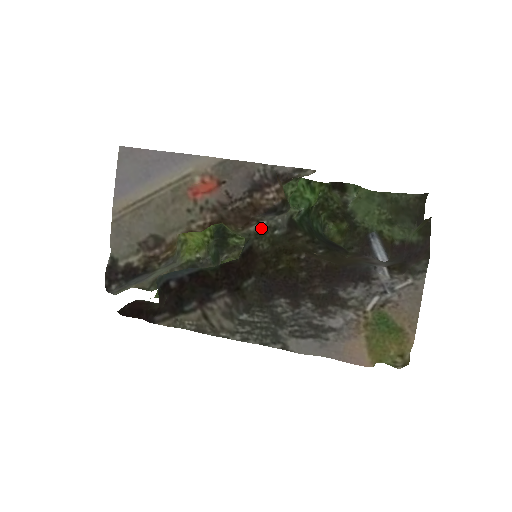
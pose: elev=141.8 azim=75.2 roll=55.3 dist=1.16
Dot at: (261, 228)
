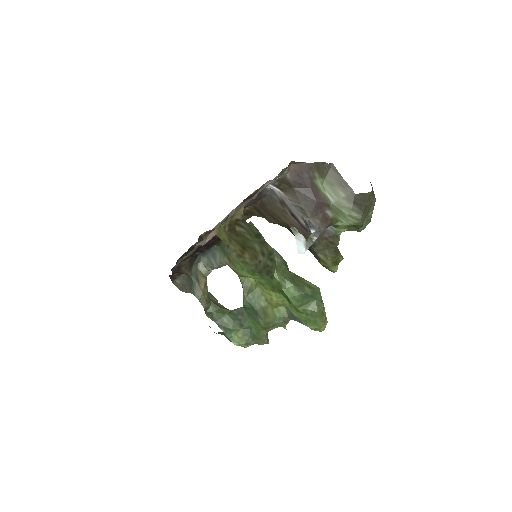
Dot at: occluded
